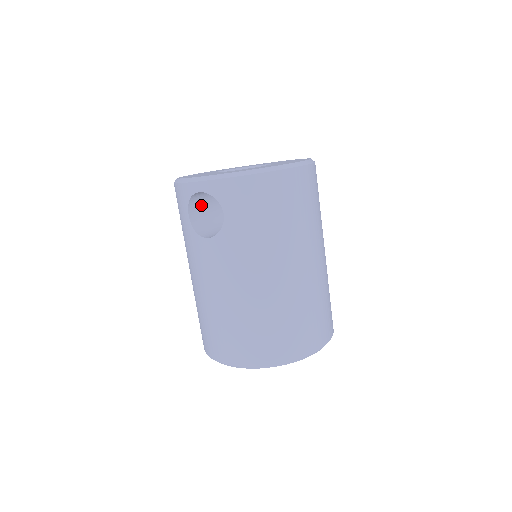
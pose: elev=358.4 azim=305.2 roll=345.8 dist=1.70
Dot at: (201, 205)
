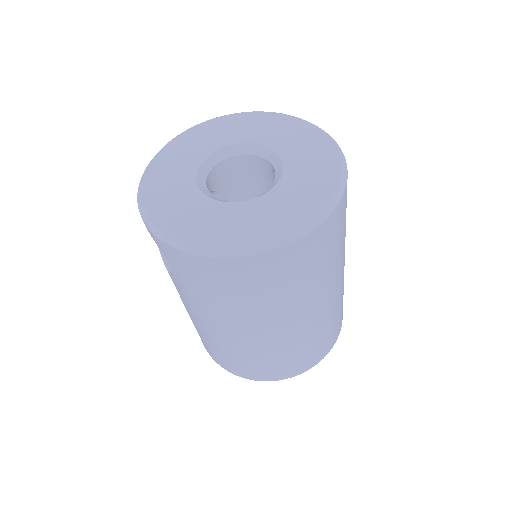
Dot at: occluded
